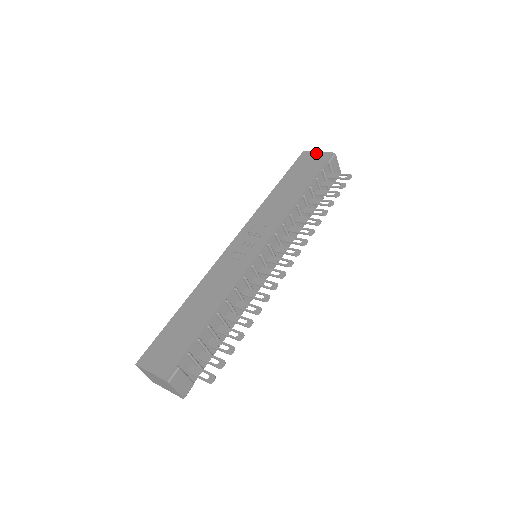
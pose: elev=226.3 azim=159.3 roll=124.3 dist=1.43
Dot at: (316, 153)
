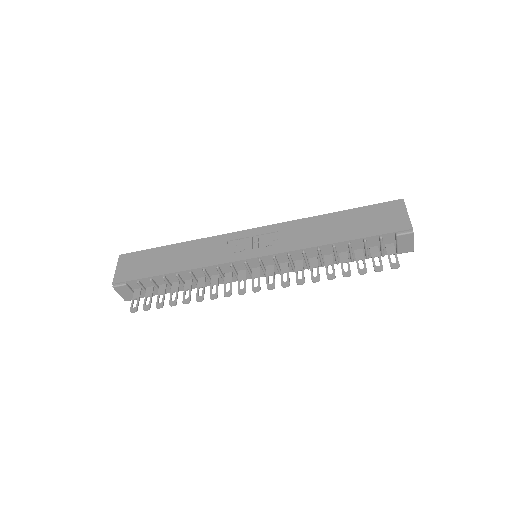
Dot at: (404, 213)
